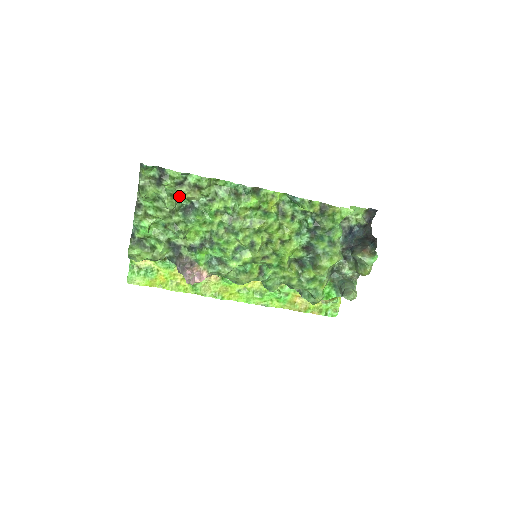
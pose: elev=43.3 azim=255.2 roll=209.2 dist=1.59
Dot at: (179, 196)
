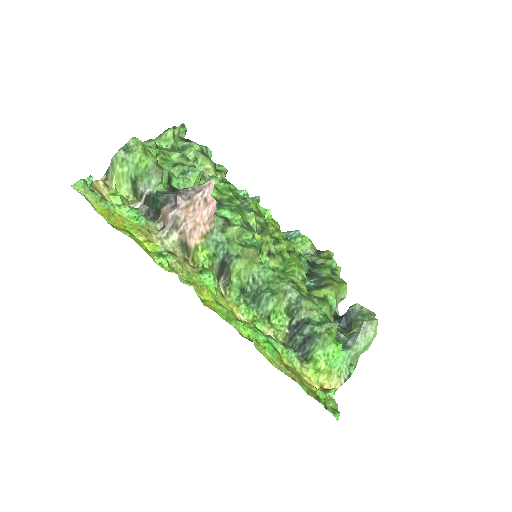
Dot at: (197, 162)
